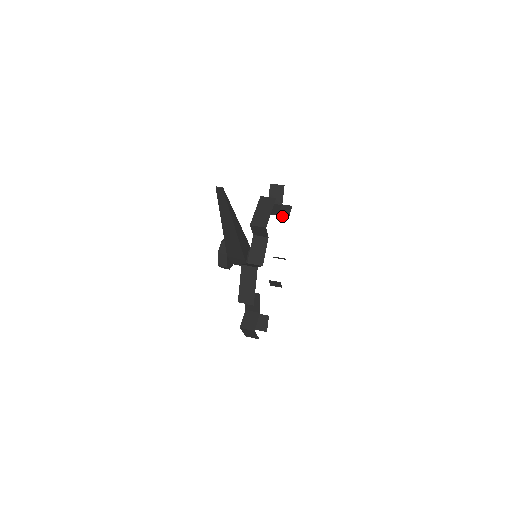
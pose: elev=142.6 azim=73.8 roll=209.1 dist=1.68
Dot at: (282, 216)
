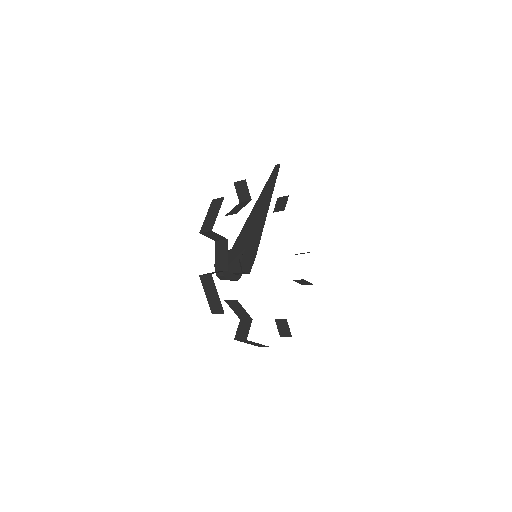
Dot at: occluded
